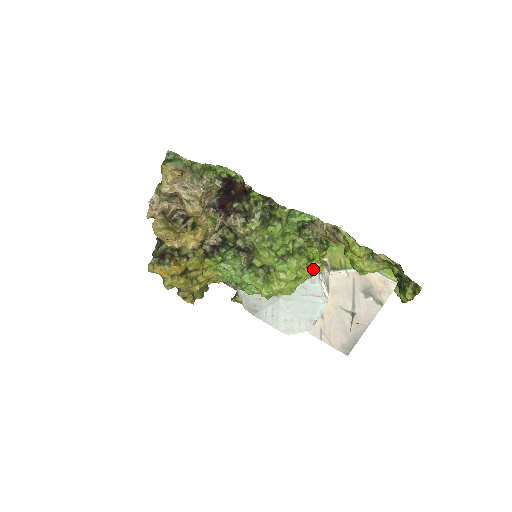
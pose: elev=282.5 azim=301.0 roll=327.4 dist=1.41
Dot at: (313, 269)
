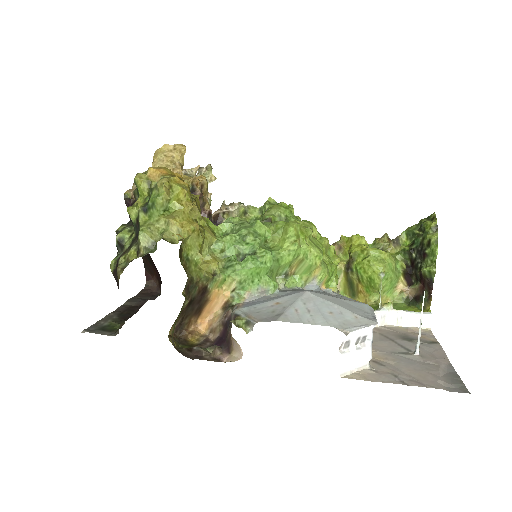
Dot at: (329, 252)
